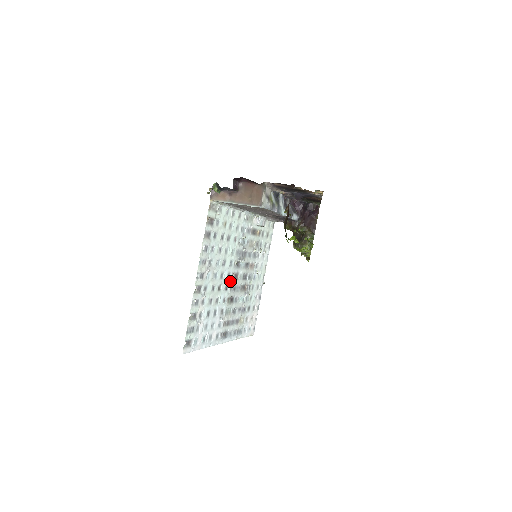
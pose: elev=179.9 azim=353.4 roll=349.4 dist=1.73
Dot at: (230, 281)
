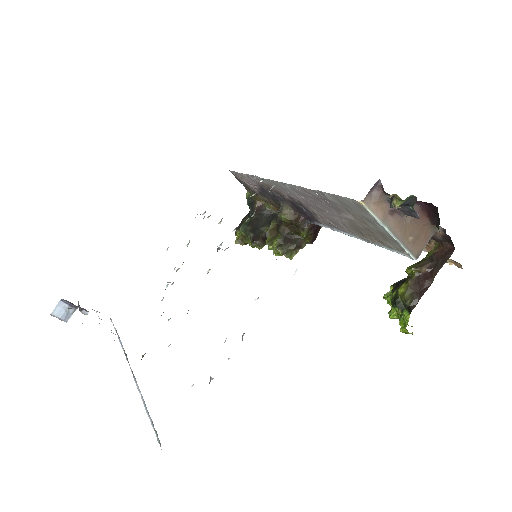
Dot at: occluded
